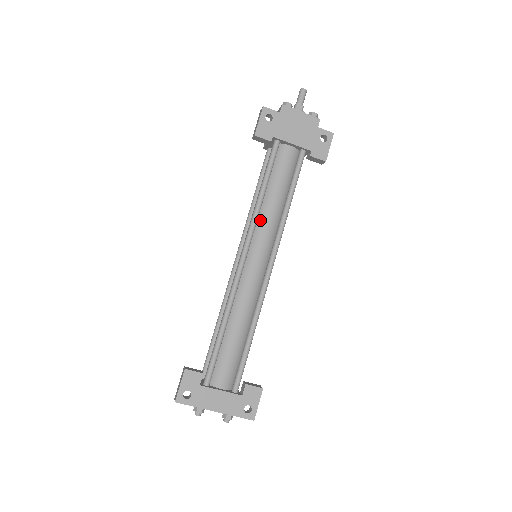
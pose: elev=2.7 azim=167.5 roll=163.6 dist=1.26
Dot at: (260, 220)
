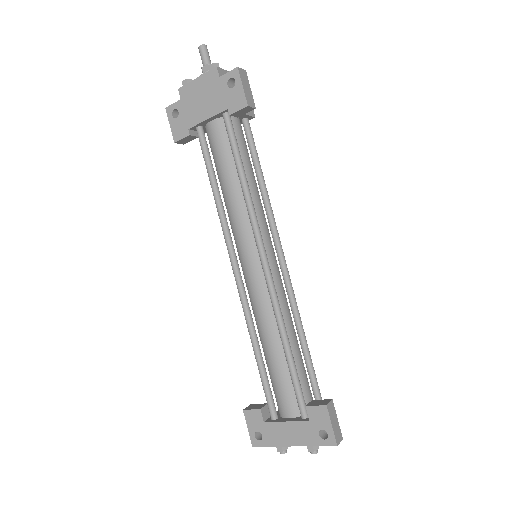
Dot at: (230, 220)
